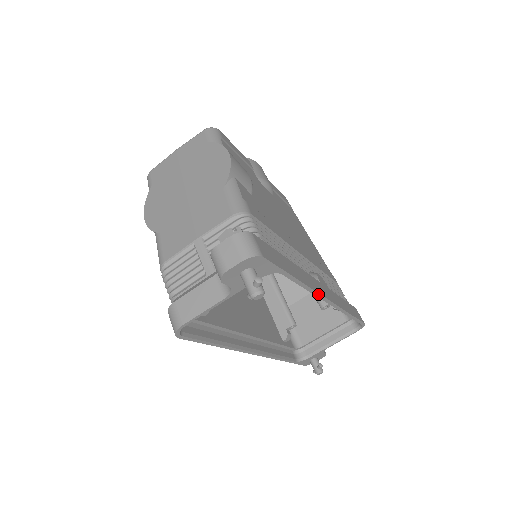
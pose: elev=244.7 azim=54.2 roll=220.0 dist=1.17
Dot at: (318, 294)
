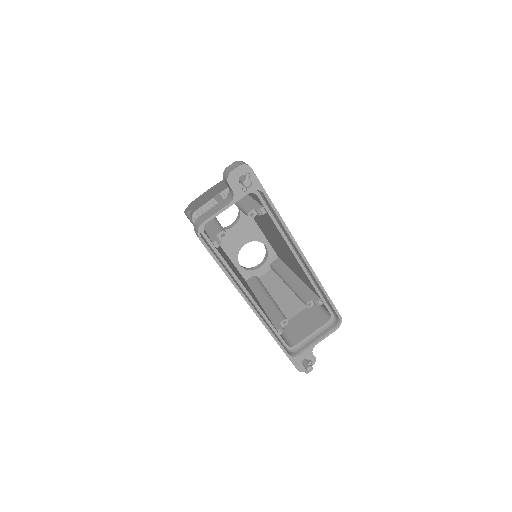
Dot at: (292, 237)
